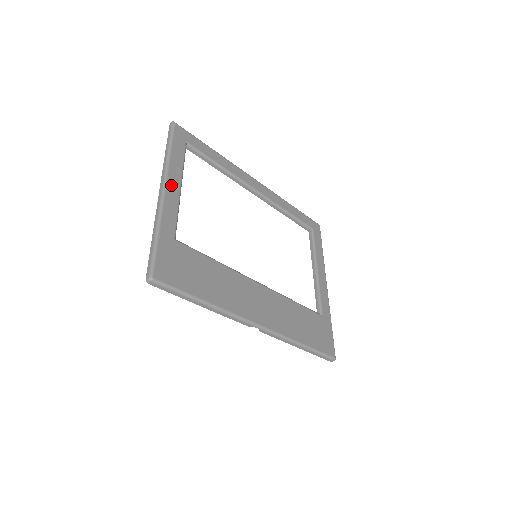
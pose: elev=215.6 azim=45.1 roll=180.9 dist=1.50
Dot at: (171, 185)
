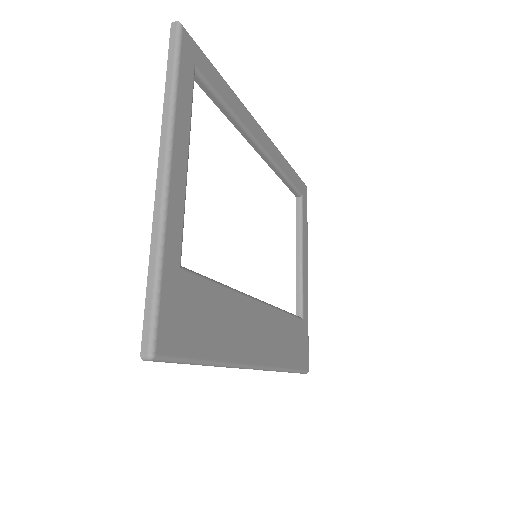
Dot at: (177, 161)
